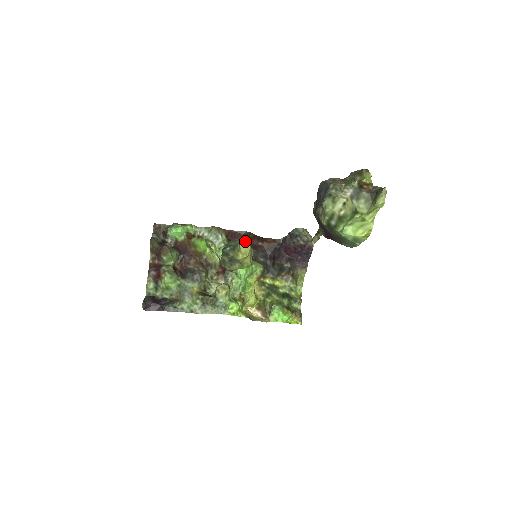
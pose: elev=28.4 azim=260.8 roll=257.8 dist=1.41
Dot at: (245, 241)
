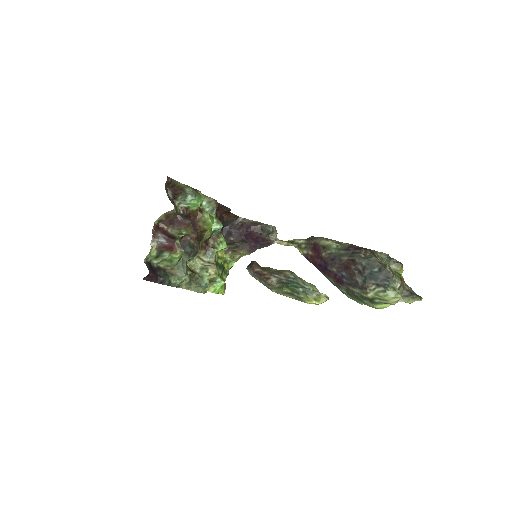
Dot at: (328, 298)
